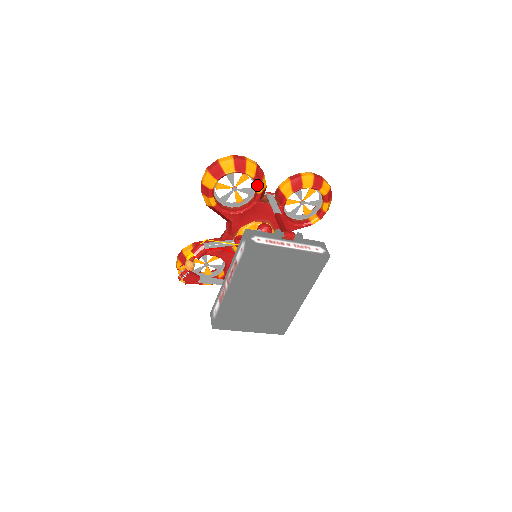
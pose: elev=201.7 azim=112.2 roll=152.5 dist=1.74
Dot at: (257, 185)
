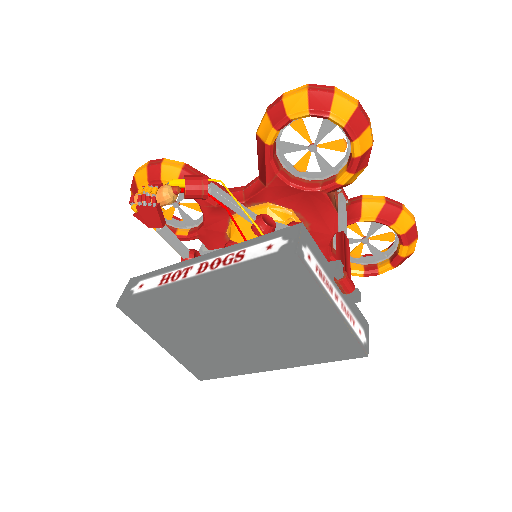
Dot at: (347, 171)
